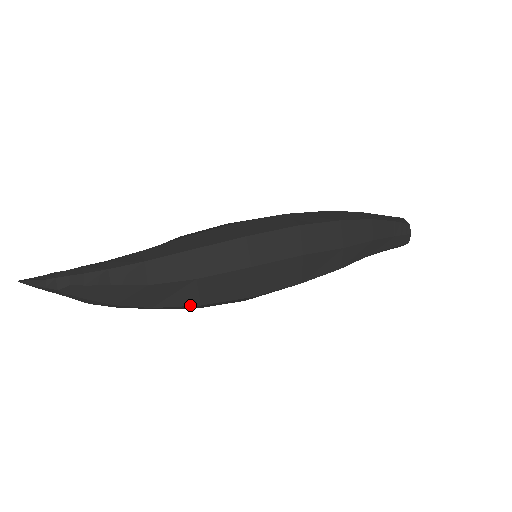
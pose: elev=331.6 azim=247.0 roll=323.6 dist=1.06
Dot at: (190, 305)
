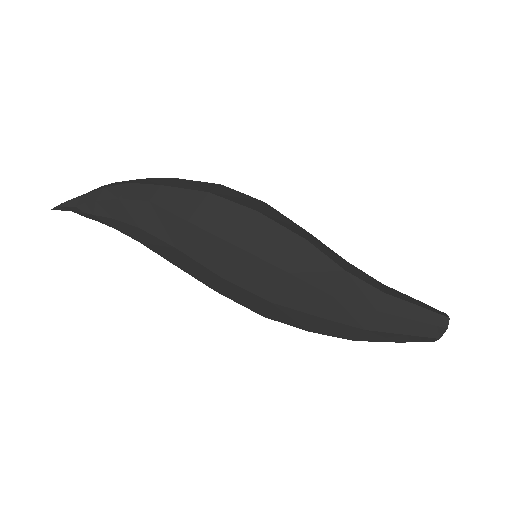
Dot at: occluded
